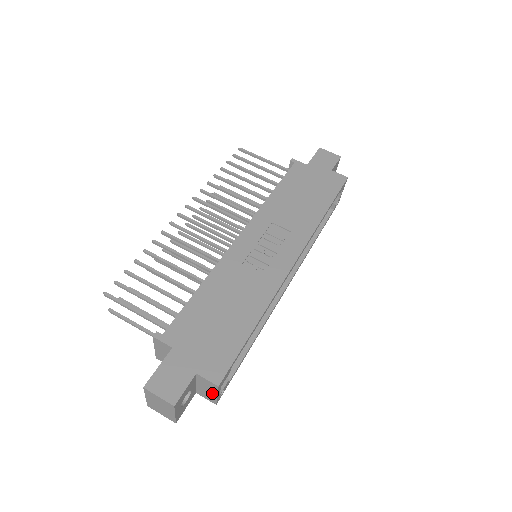
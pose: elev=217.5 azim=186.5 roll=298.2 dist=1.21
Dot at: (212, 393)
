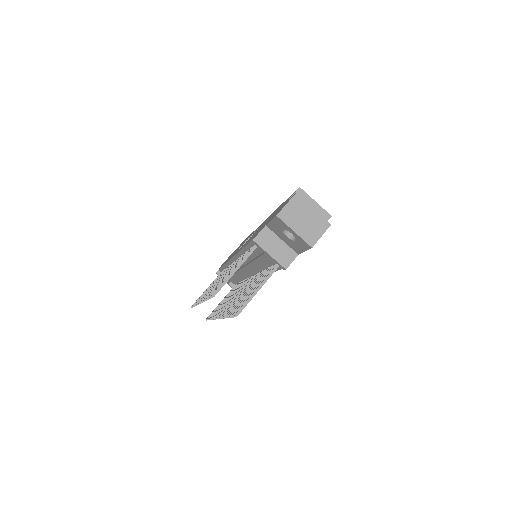
Dot at: (313, 206)
